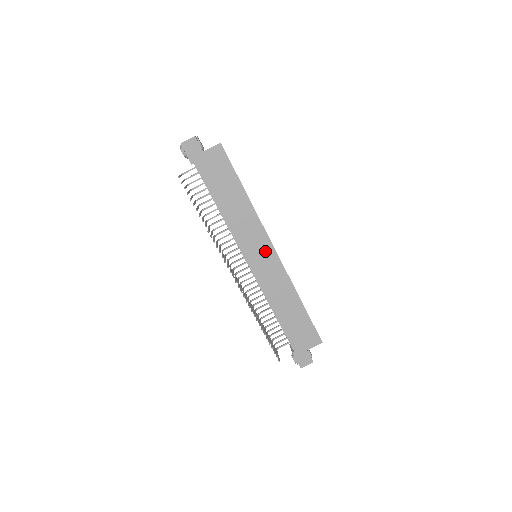
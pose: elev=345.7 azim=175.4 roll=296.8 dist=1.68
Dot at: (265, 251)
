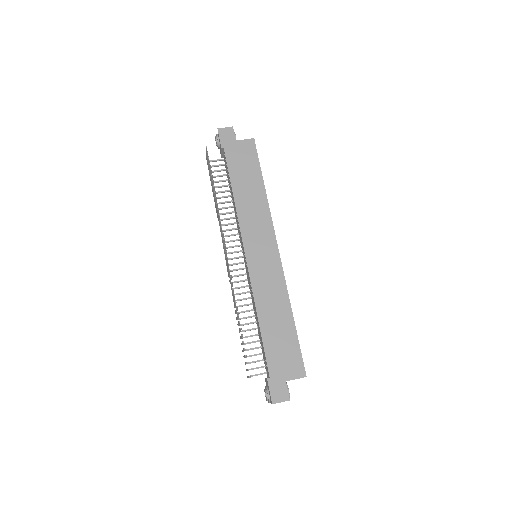
Dot at: (268, 248)
